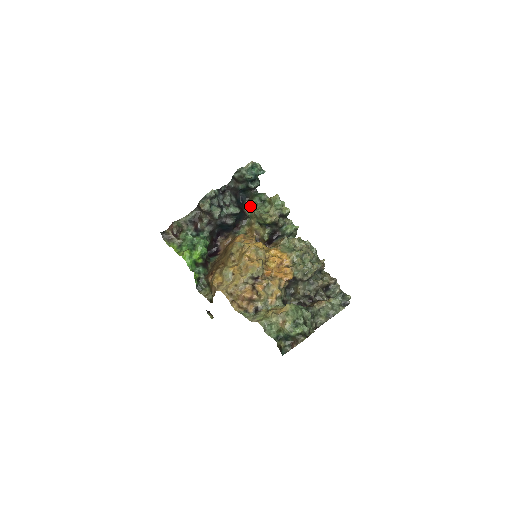
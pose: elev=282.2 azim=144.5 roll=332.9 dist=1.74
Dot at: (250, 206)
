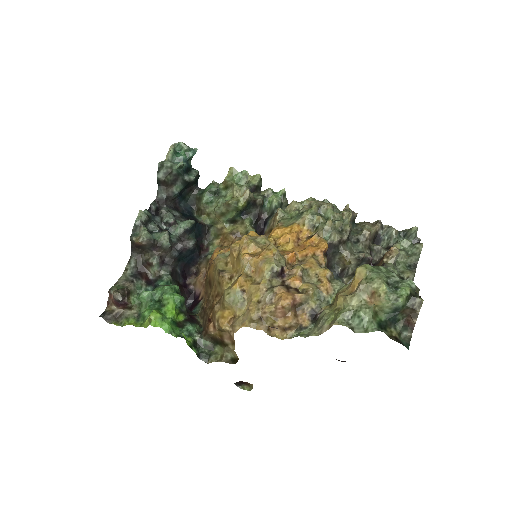
Dot at: (203, 211)
